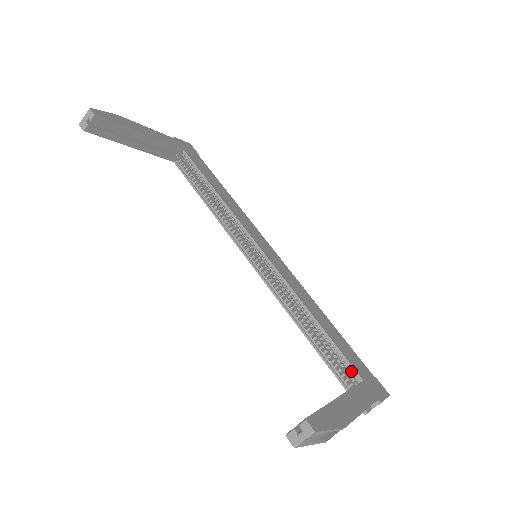
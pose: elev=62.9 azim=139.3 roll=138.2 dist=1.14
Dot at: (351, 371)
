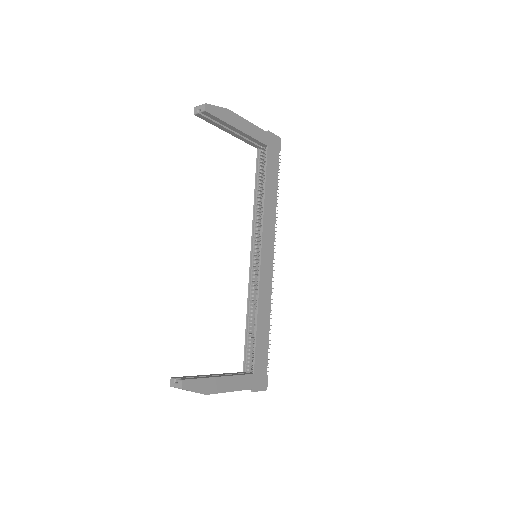
Dot at: occluded
